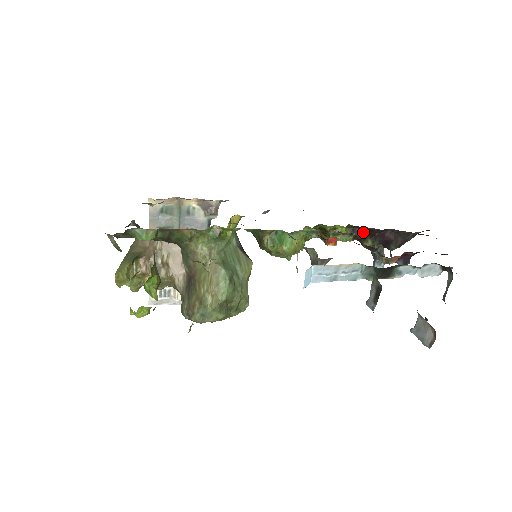
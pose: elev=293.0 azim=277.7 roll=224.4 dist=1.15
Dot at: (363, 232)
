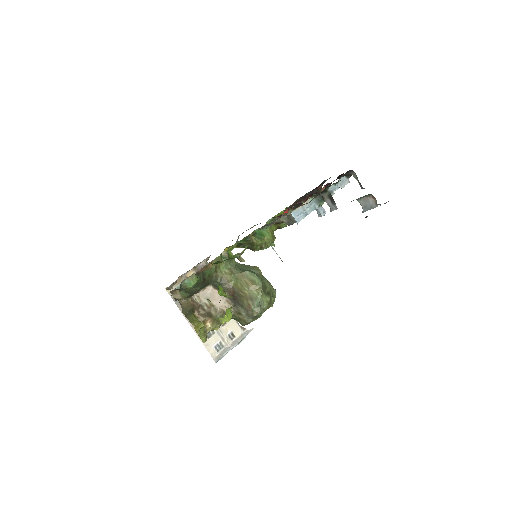
Dot at: (296, 207)
